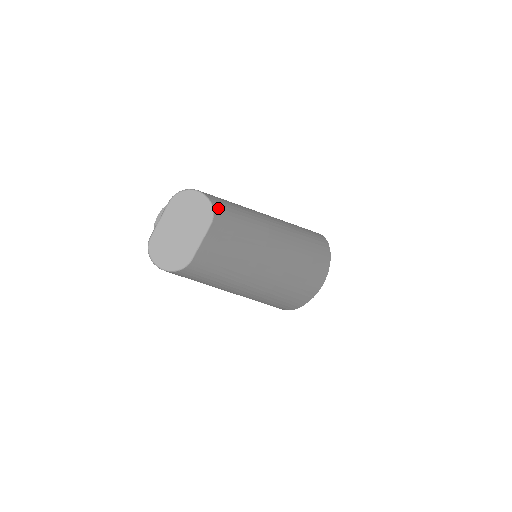
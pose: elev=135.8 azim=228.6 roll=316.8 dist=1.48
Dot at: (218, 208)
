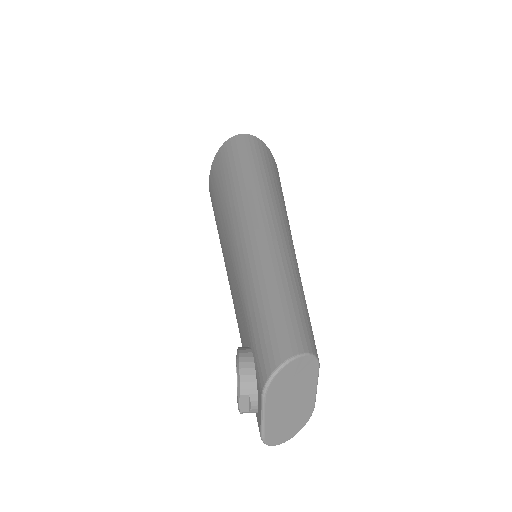
Dot at: (310, 343)
